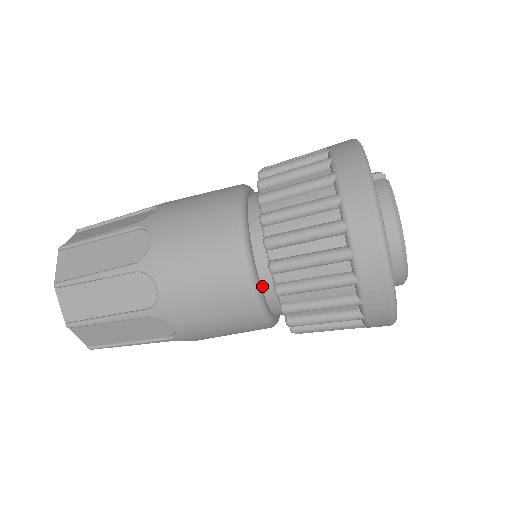
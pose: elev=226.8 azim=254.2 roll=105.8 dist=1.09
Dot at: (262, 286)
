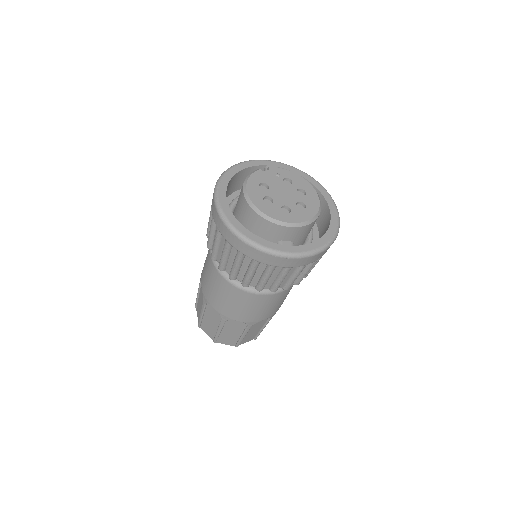
Dot at: occluded
